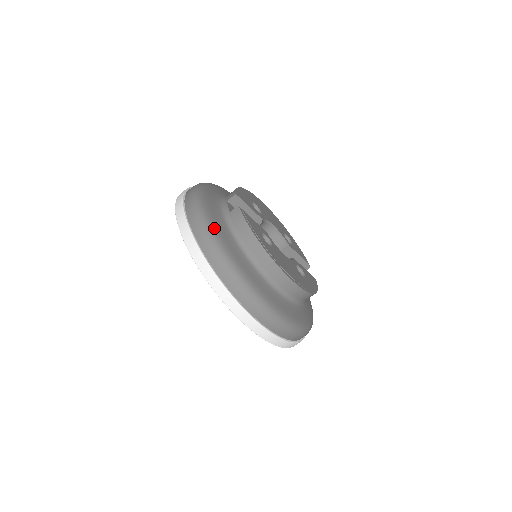
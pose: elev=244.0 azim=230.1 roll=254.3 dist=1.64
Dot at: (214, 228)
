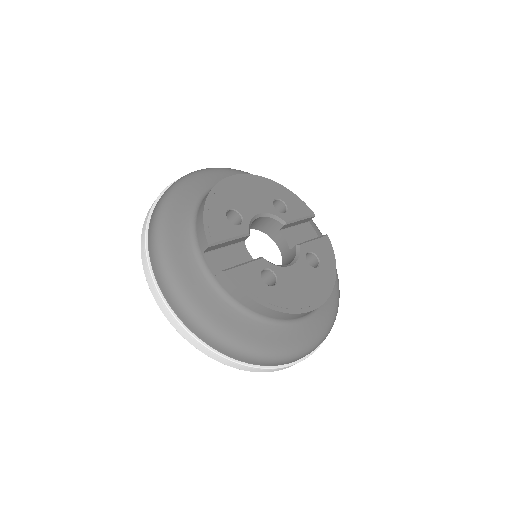
Dot at: (212, 321)
